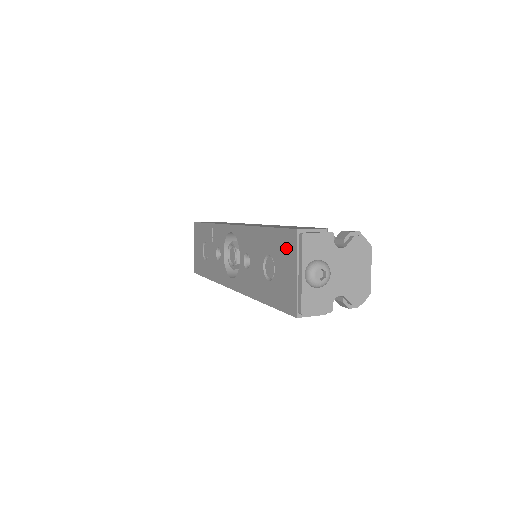
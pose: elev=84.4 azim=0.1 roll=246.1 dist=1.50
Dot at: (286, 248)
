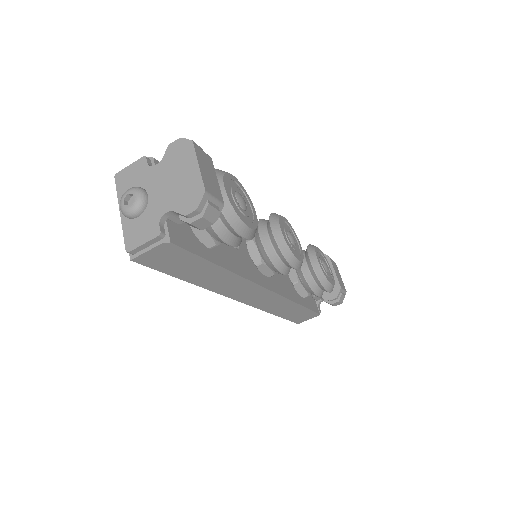
Dot at: occluded
